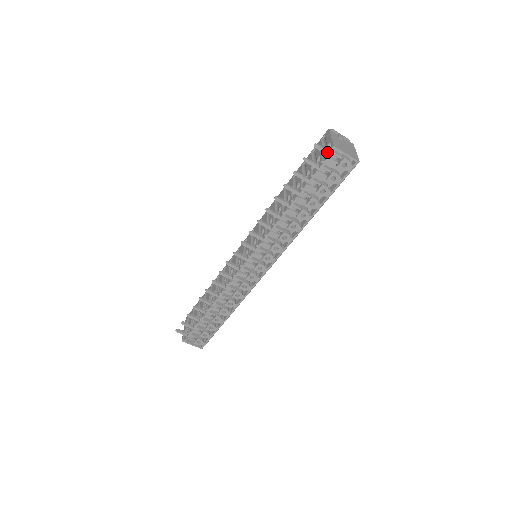
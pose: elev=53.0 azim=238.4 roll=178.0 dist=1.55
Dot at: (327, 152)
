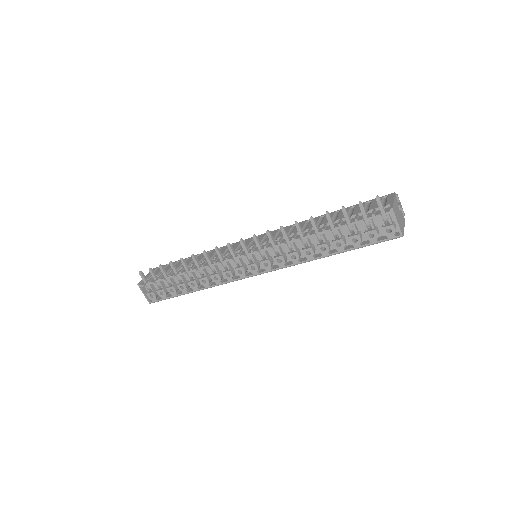
Dot at: (383, 210)
